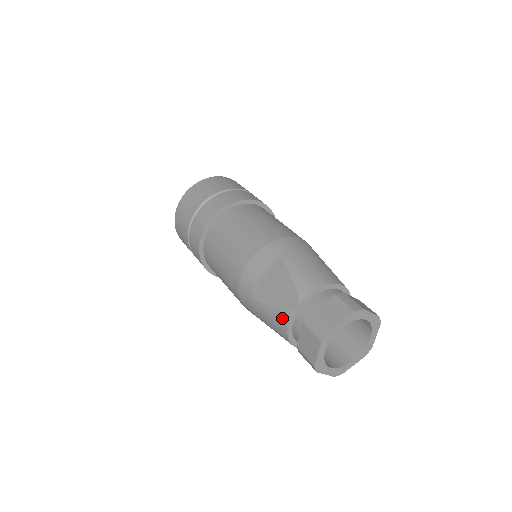
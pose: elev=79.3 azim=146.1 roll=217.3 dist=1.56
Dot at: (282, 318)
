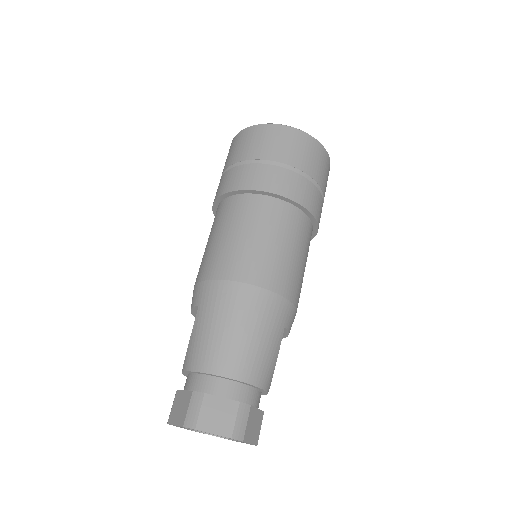
Dot at: occluded
